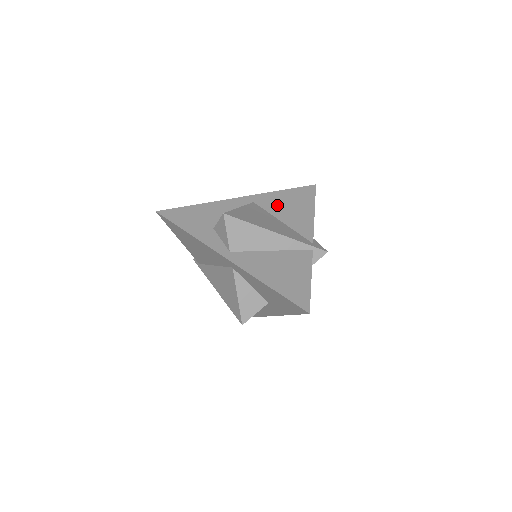
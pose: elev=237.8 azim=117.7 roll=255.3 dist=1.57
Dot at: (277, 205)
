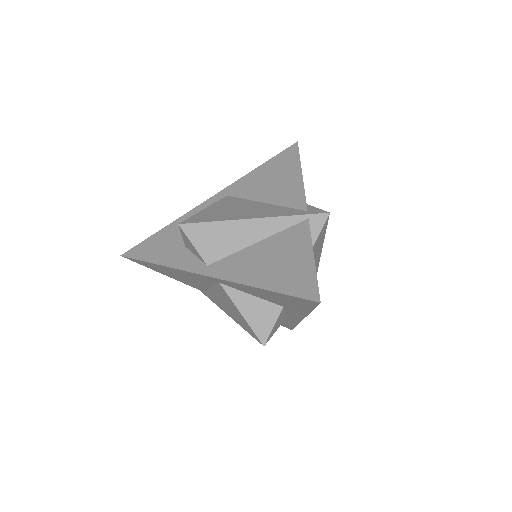
Dot at: (255, 186)
